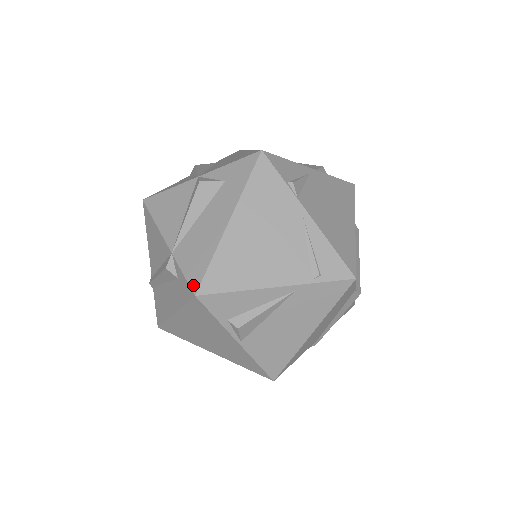
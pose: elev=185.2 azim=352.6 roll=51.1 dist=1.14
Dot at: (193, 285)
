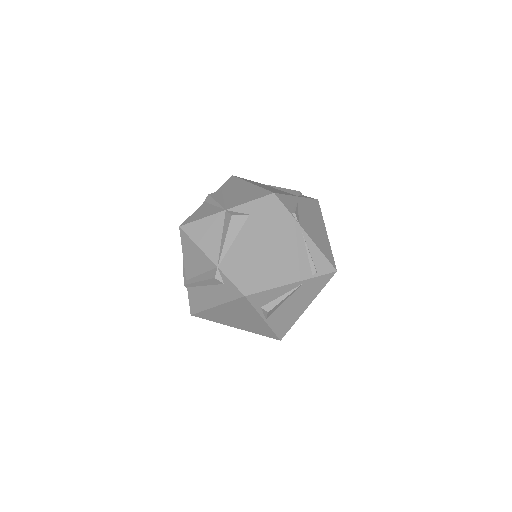
Dot at: (242, 289)
